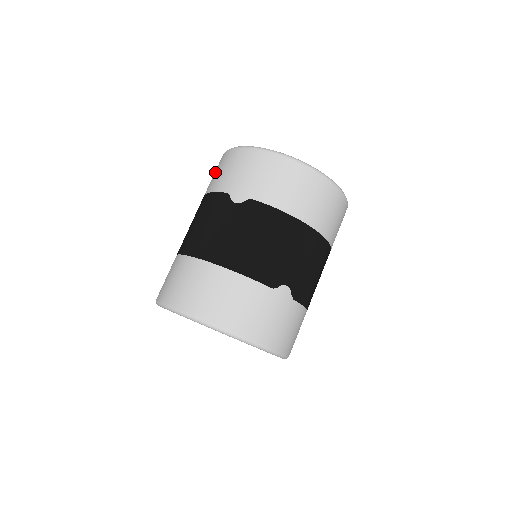
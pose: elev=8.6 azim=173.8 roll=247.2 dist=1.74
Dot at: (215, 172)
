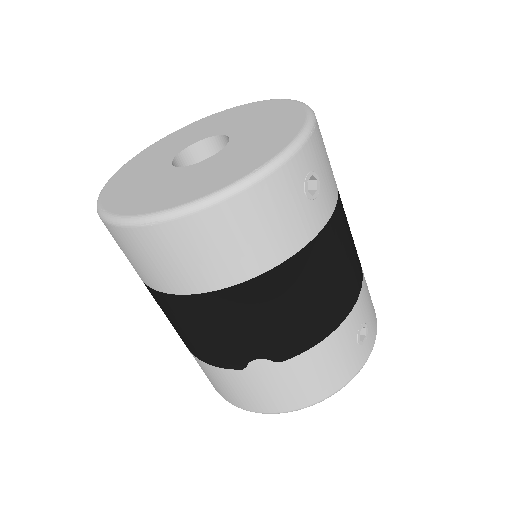
Dot at: occluded
